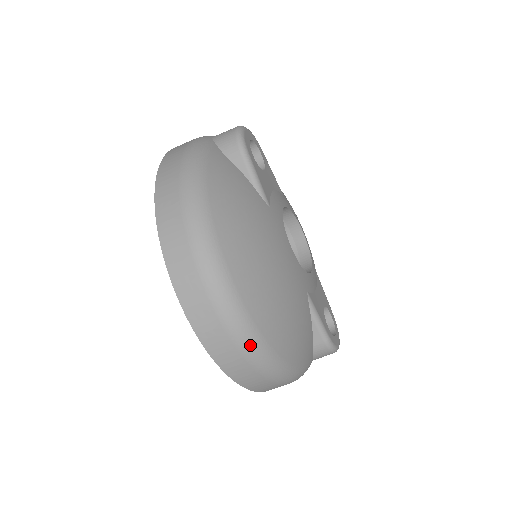
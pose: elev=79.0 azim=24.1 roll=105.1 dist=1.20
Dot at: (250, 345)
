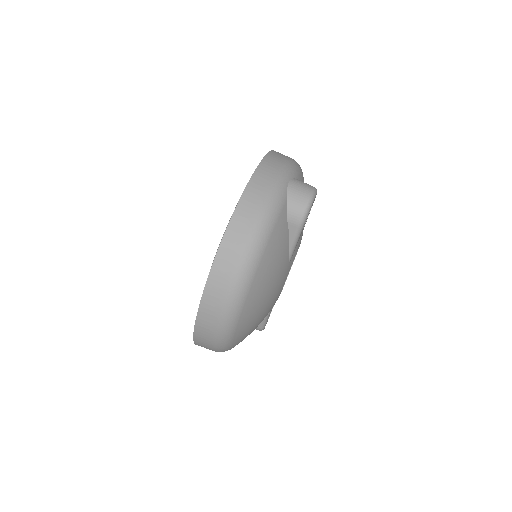
Dot at: (221, 349)
